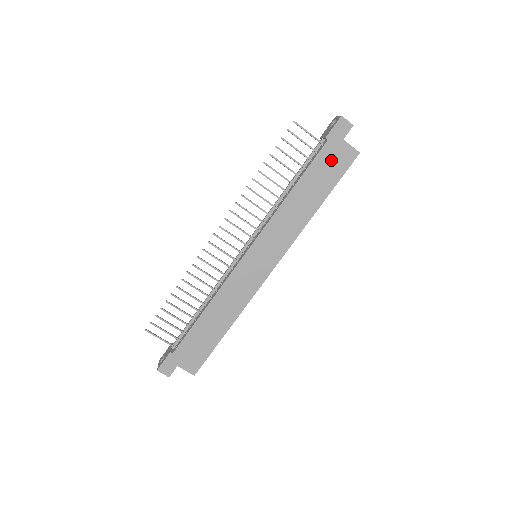
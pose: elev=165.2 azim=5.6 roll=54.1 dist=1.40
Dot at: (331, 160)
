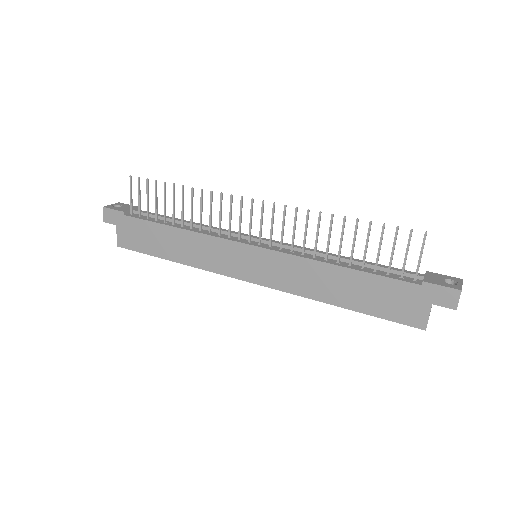
Dot at: (399, 299)
